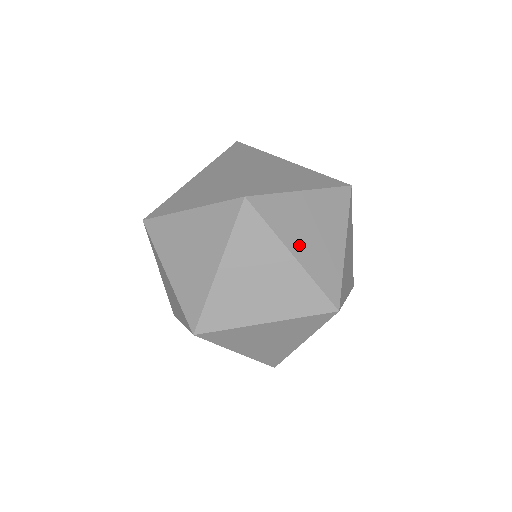
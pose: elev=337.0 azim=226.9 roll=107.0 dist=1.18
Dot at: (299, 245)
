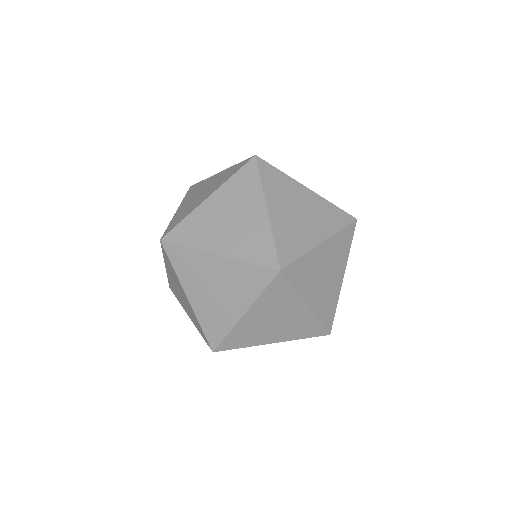
Dot at: occluded
